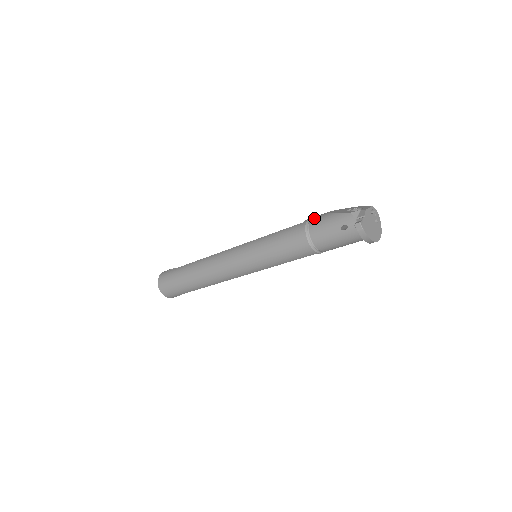
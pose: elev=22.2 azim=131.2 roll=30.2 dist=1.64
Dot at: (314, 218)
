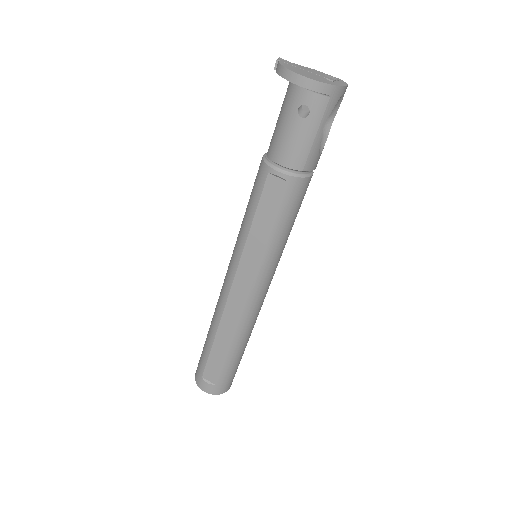
Dot at: occluded
